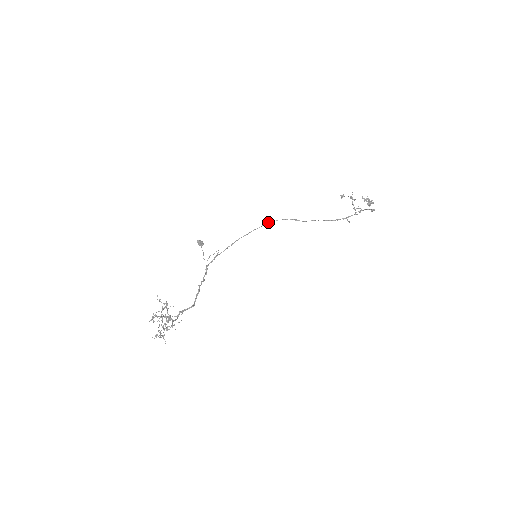
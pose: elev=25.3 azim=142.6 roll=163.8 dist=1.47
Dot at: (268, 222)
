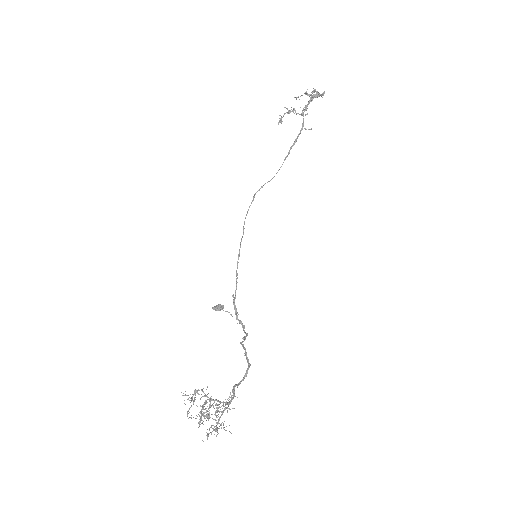
Dot at: occluded
